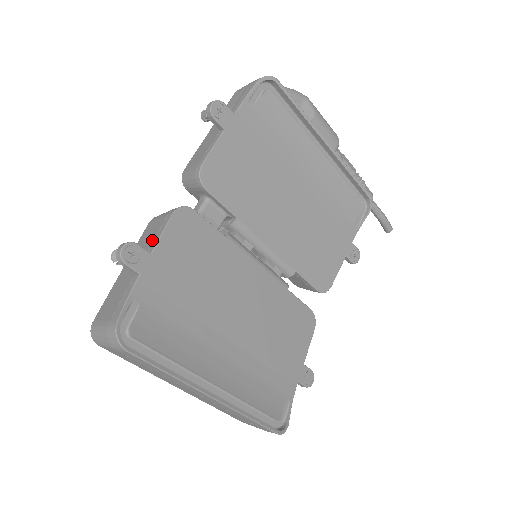
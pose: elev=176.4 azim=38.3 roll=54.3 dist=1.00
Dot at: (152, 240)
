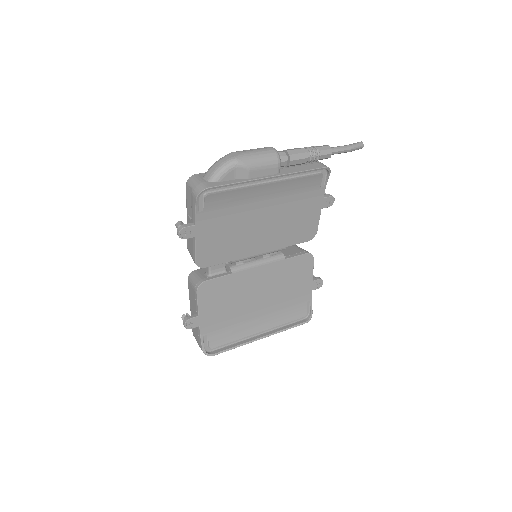
Dot at: (195, 305)
